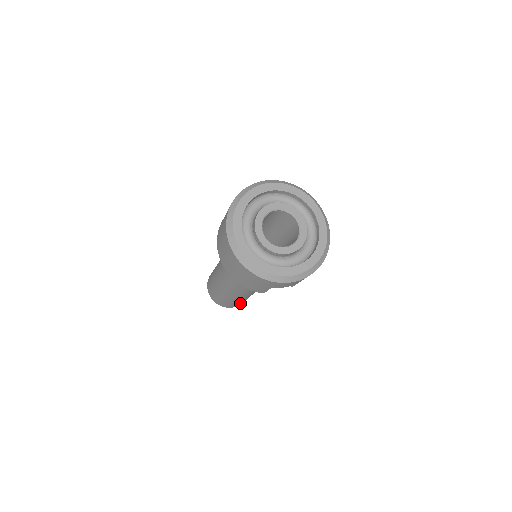
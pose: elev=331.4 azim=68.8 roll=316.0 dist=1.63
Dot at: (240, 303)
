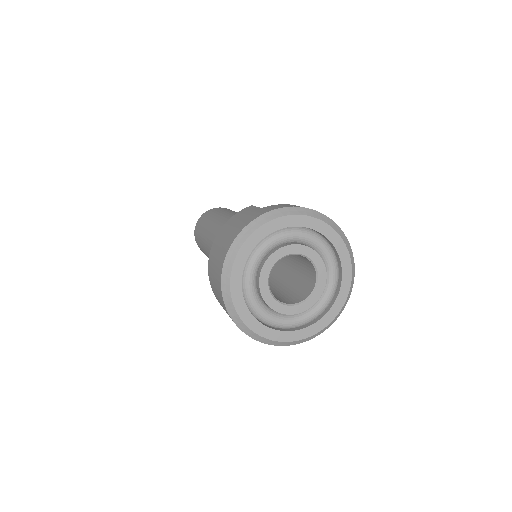
Dot at: occluded
